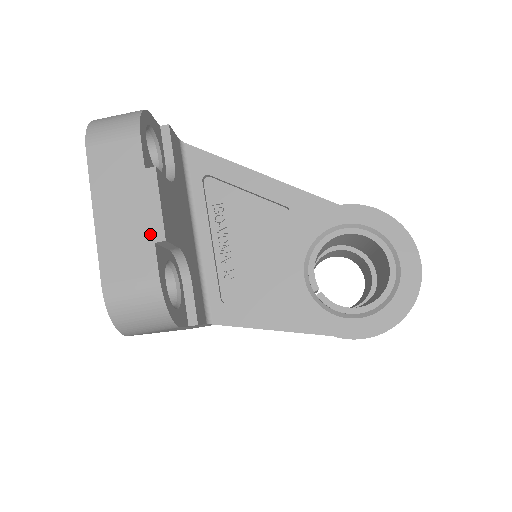
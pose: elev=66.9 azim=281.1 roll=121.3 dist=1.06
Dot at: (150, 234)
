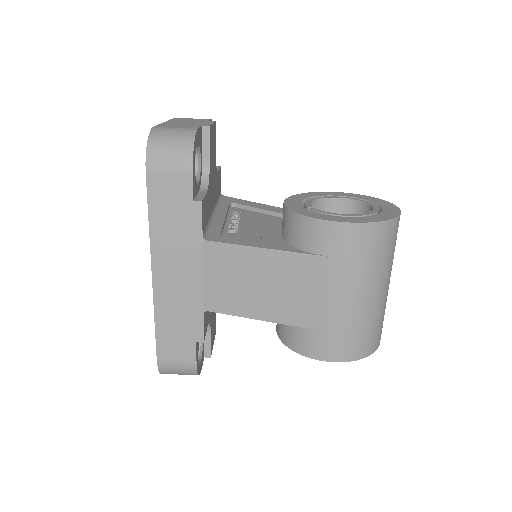
Dot at: (200, 125)
